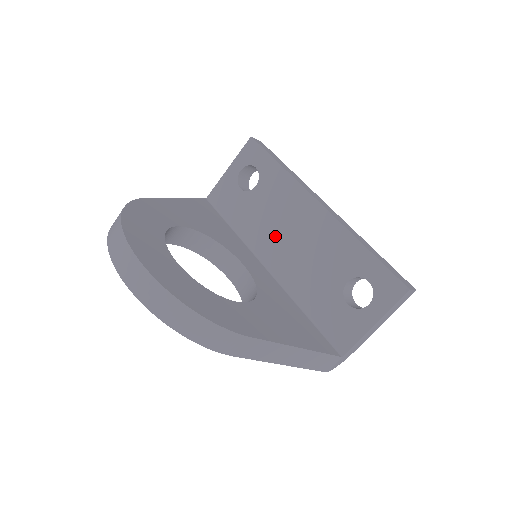
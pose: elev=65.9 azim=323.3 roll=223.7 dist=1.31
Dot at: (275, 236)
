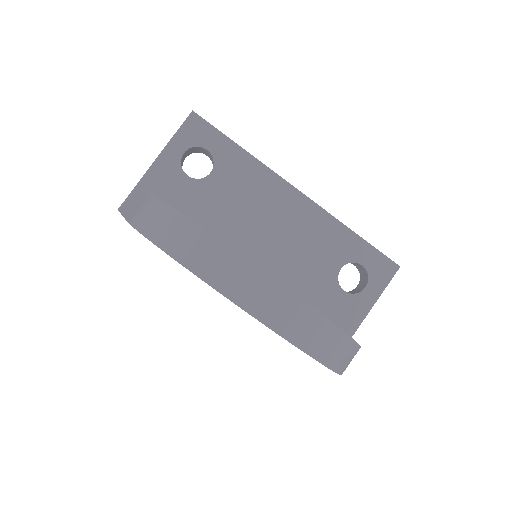
Dot at: (248, 230)
